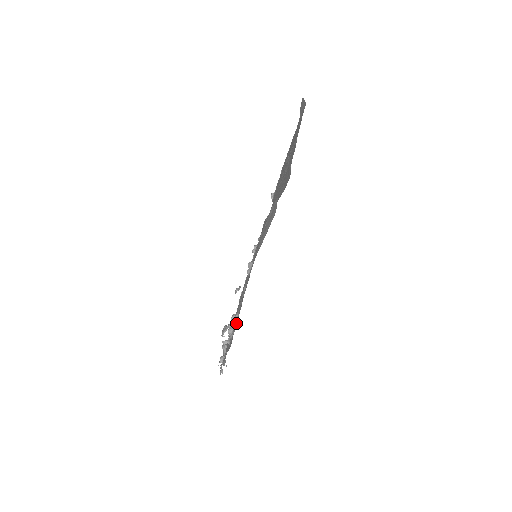
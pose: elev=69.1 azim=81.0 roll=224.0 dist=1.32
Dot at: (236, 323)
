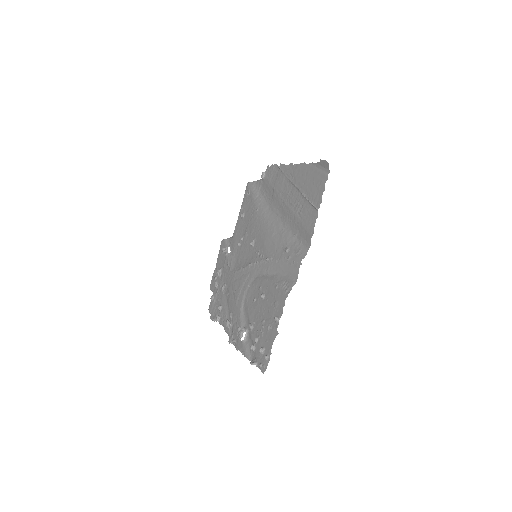
Dot at: (266, 362)
